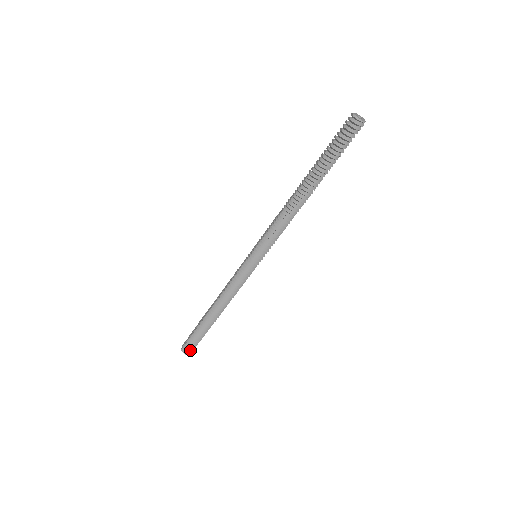
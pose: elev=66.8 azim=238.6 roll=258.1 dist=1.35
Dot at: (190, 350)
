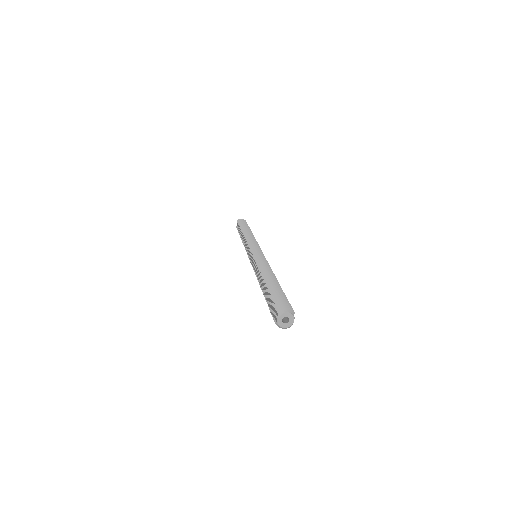
Dot at: occluded
